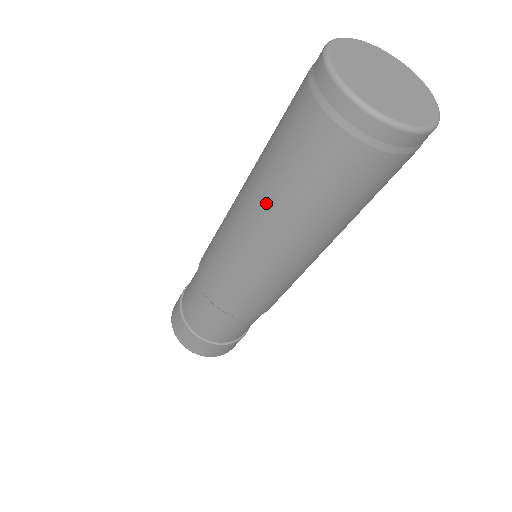
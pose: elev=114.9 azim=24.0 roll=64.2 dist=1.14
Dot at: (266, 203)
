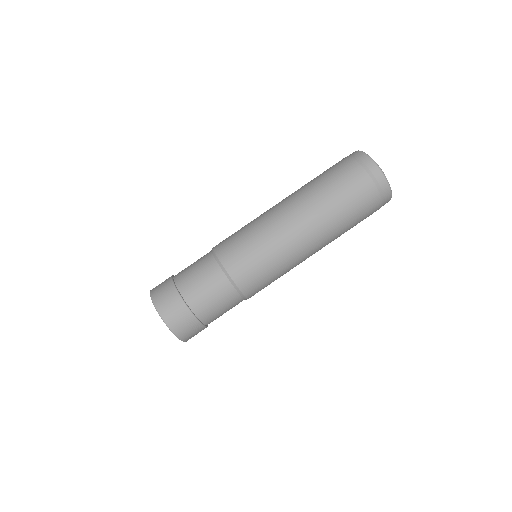
Dot at: (299, 192)
